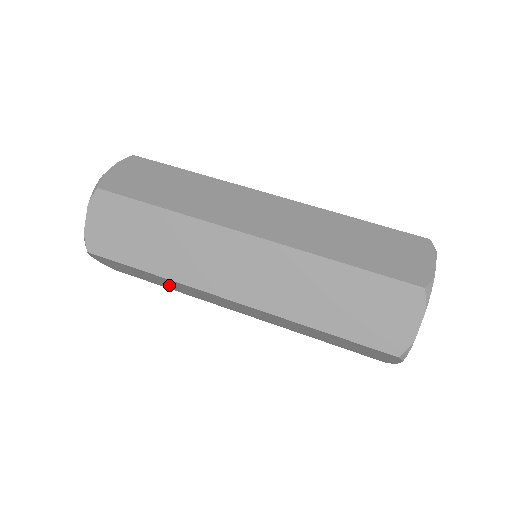
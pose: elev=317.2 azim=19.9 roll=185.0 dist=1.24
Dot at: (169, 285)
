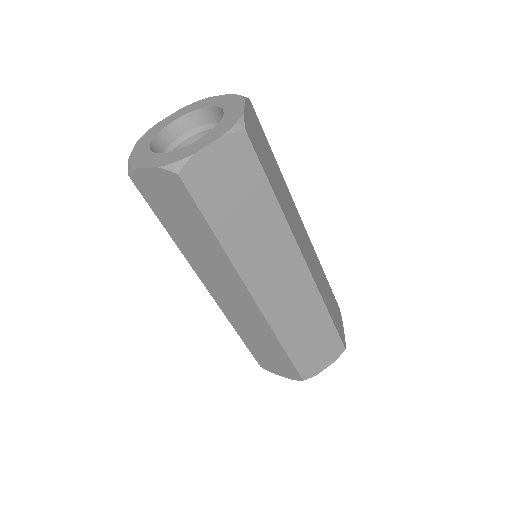
Dot at: occluded
